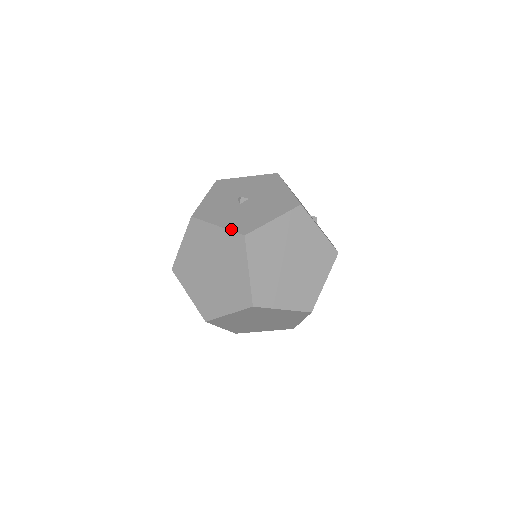
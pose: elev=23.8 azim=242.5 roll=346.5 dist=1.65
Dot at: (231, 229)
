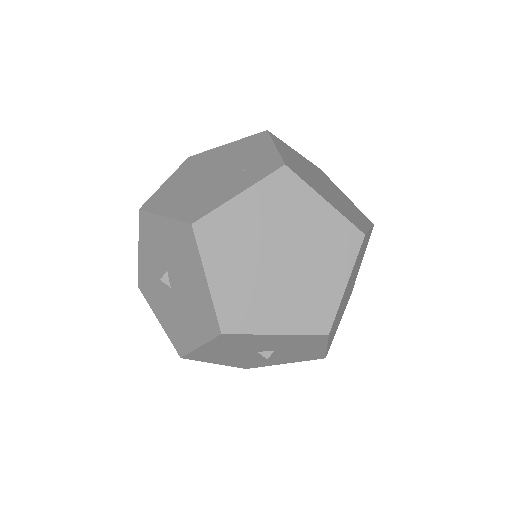
Dot at: (247, 138)
